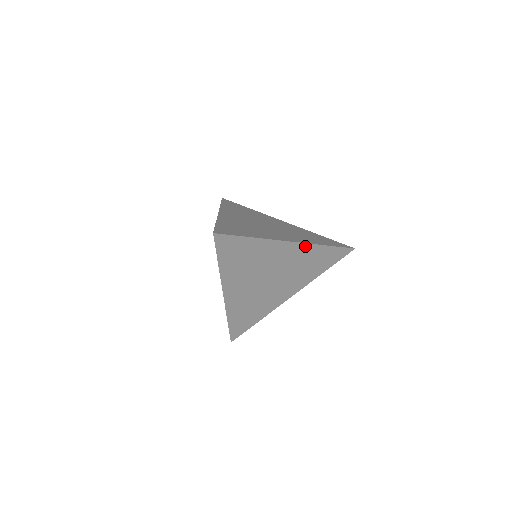
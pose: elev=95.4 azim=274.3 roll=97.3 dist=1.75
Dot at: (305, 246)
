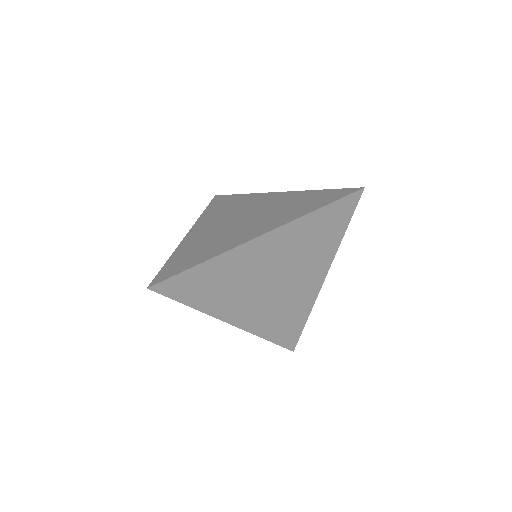
Dot at: (284, 229)
